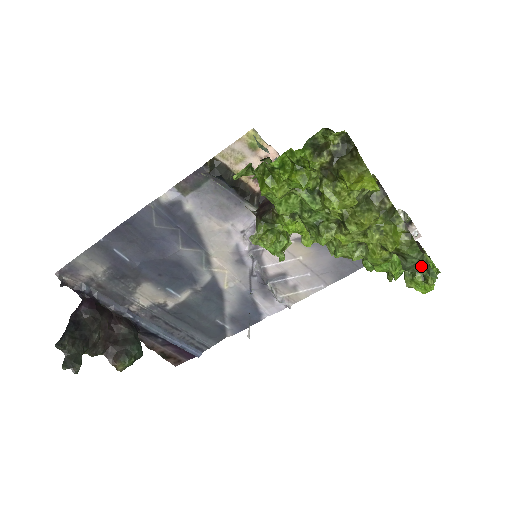
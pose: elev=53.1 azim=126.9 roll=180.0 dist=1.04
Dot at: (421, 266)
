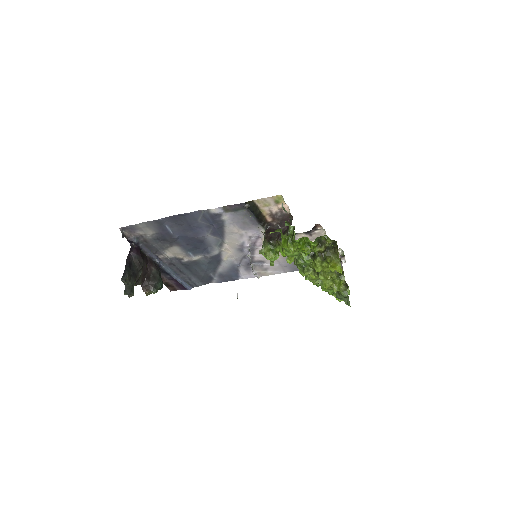
Dot at: (345, 299)
